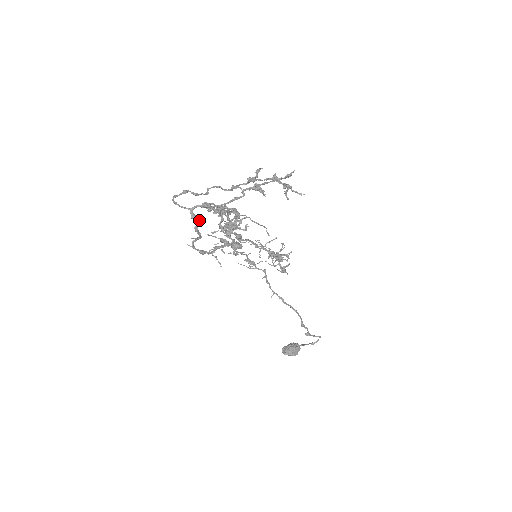
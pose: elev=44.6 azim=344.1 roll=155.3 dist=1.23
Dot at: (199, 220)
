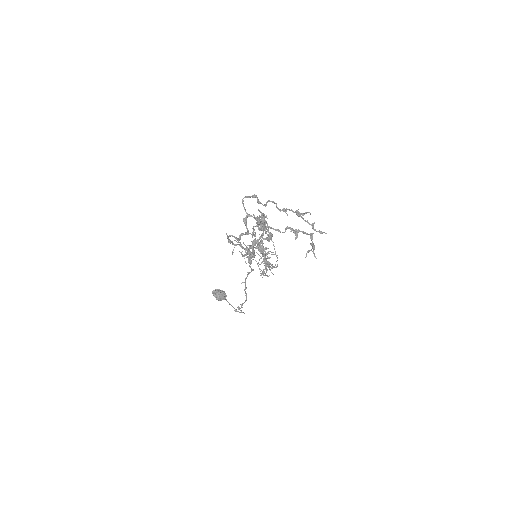
Dot at: occluded
